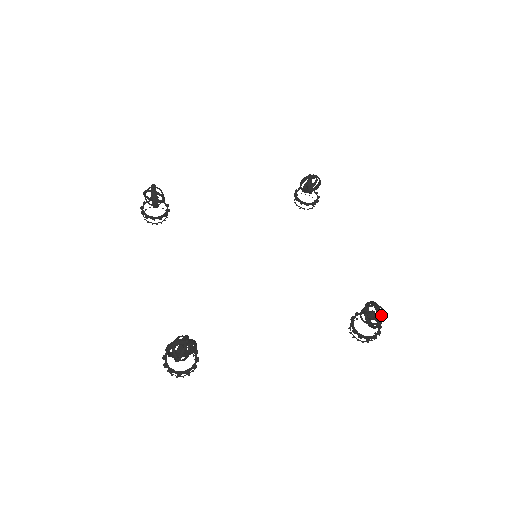
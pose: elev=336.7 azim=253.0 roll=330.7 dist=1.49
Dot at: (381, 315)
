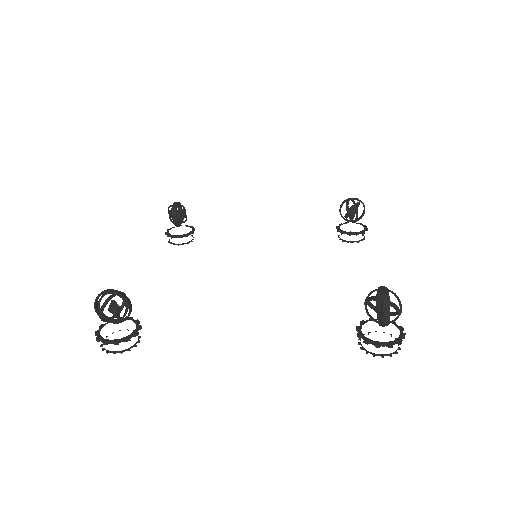
Dot at: (388, 298)
